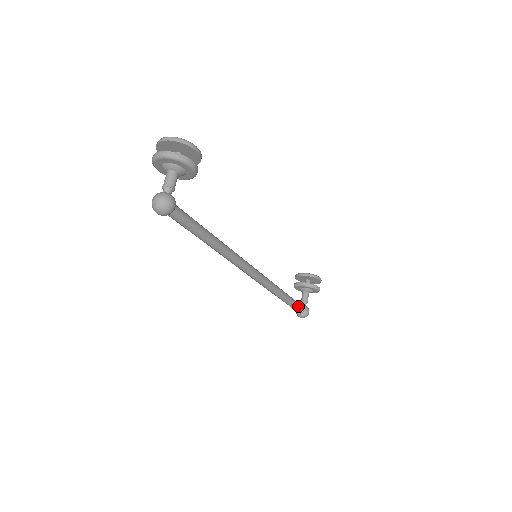
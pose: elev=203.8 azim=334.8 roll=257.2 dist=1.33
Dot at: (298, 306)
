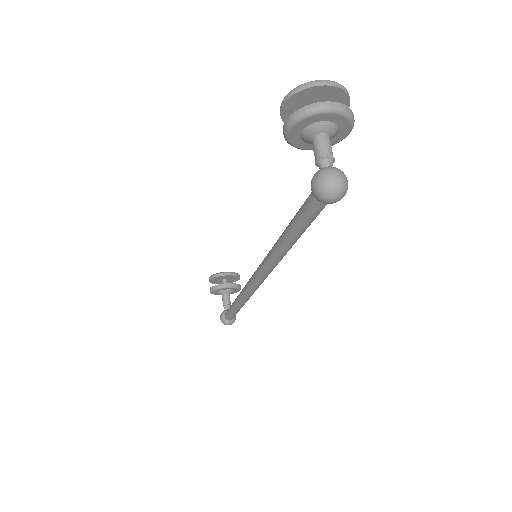
Dot at: occluded
